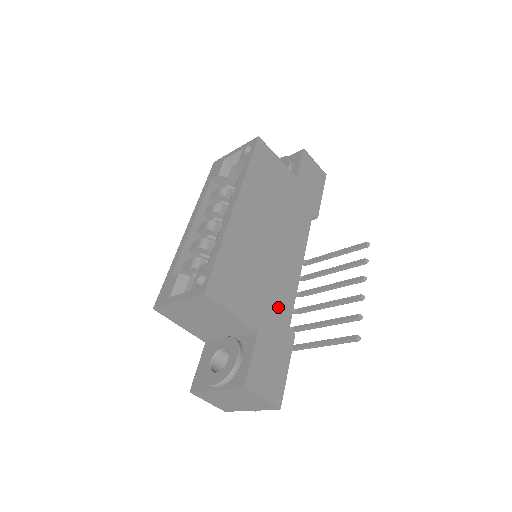
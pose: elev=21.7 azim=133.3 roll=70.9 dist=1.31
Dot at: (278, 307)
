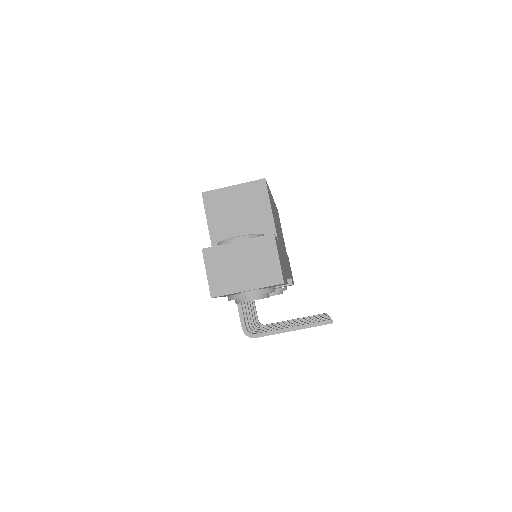
Dot at: occluded
